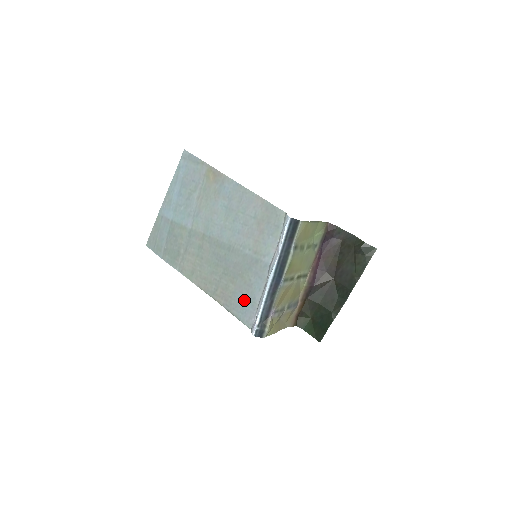
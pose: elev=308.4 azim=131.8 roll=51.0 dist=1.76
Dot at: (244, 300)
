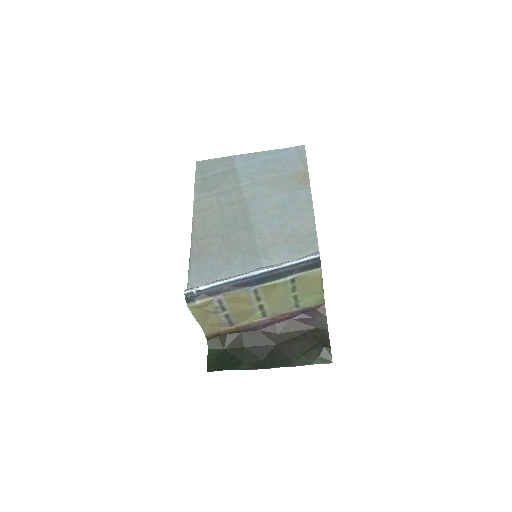
Dot at: (211, 266)
